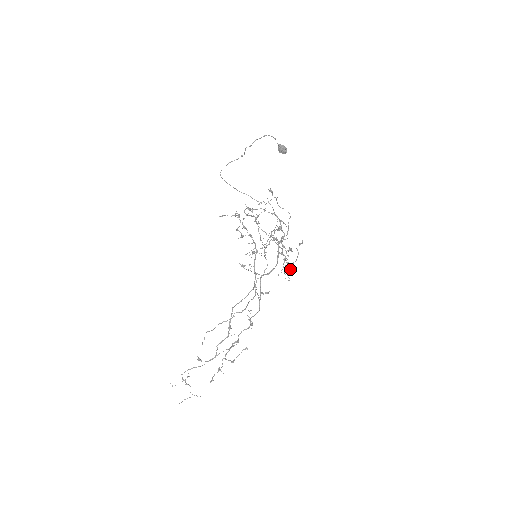
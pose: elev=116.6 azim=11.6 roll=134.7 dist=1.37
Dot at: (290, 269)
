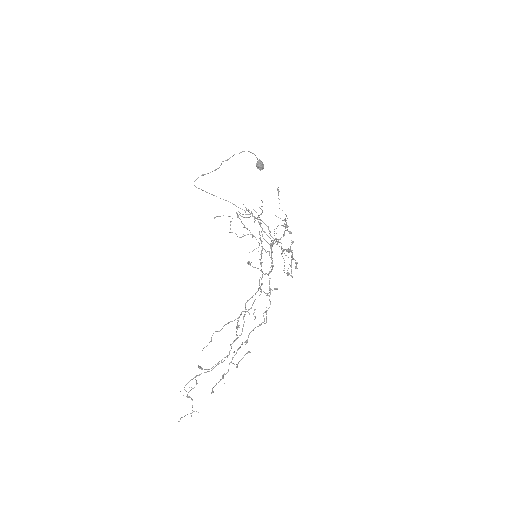
Dot at: occluded
